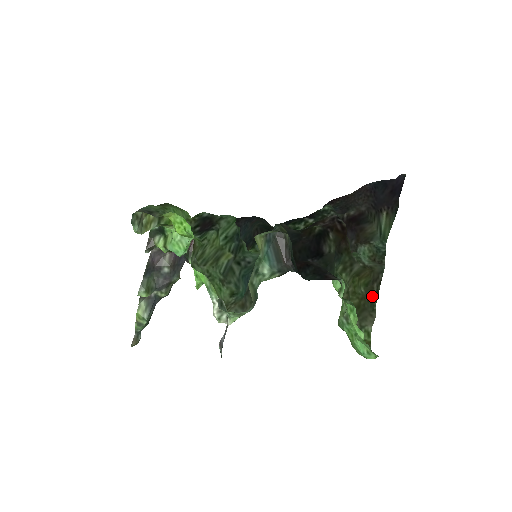
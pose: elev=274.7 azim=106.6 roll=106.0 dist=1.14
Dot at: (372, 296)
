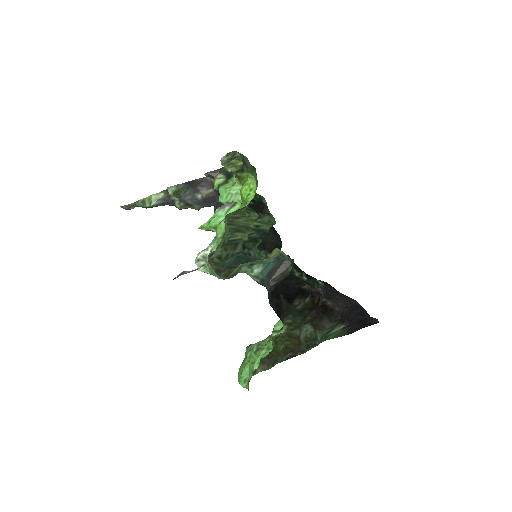
Dot at: (282, 357)
